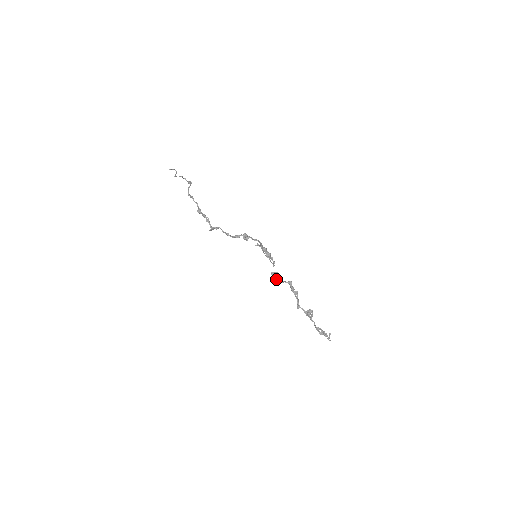
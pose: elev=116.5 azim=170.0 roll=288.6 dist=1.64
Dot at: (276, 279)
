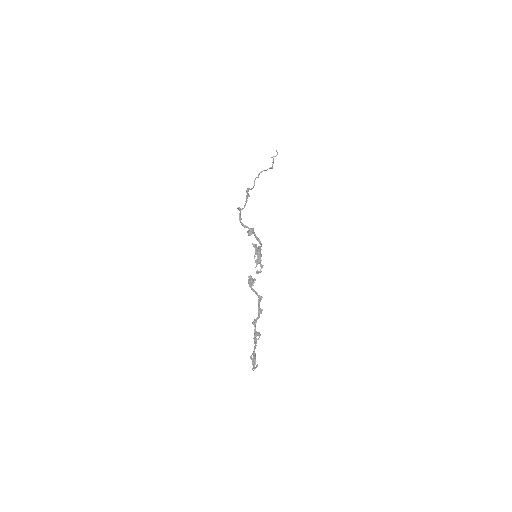
Dot at: (249, 284)
